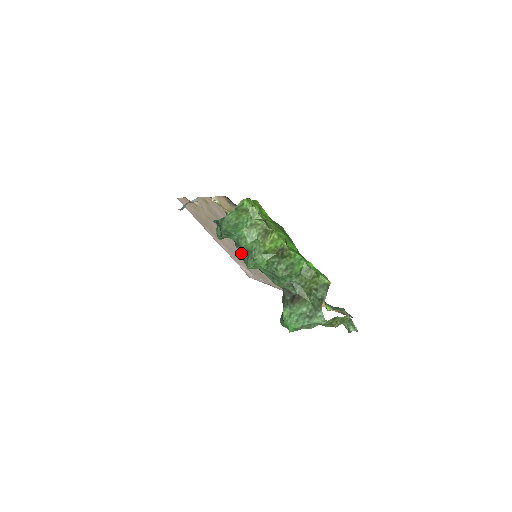
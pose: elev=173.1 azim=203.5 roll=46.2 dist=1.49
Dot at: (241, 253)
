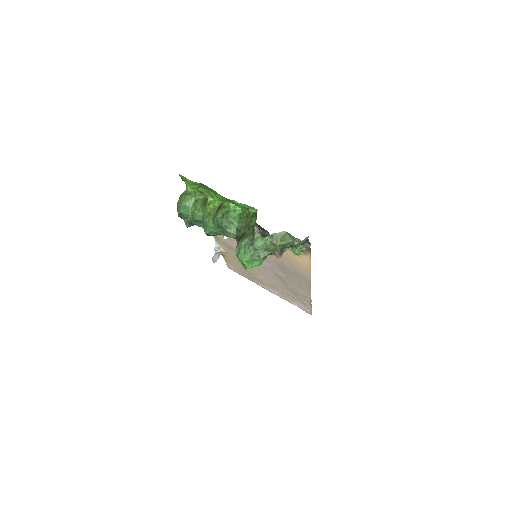
Dot at: occluded
